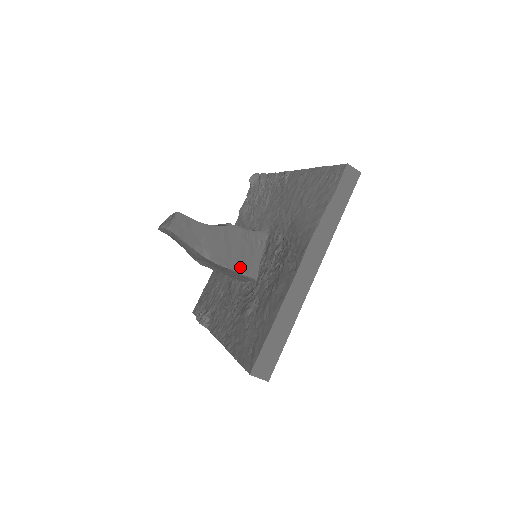
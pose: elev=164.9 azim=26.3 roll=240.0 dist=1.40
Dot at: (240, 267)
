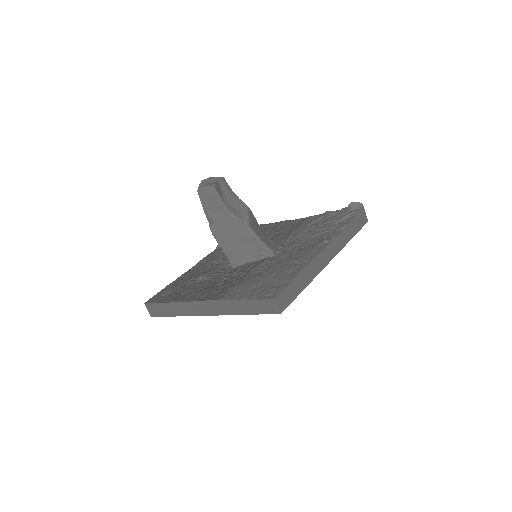
Dot at: (228, 252)
